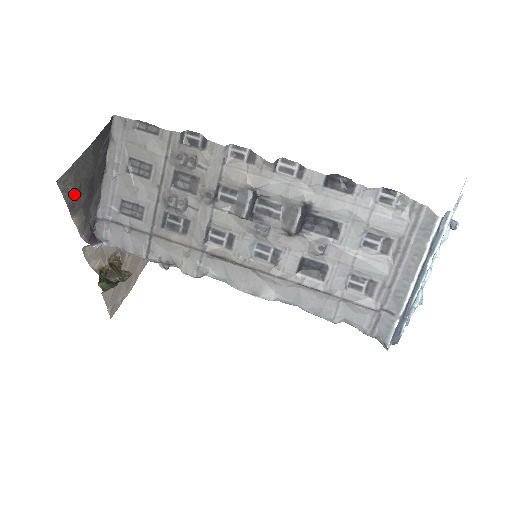
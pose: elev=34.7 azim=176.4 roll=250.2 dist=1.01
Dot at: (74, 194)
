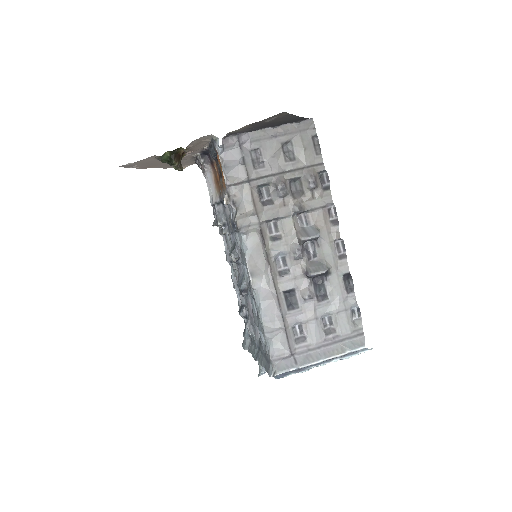
Dot at: (268, 121)
